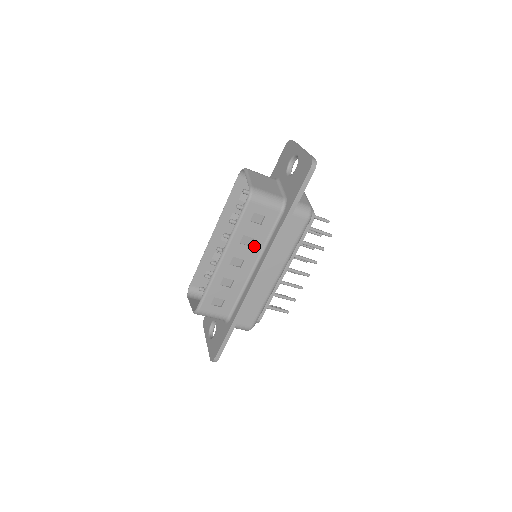
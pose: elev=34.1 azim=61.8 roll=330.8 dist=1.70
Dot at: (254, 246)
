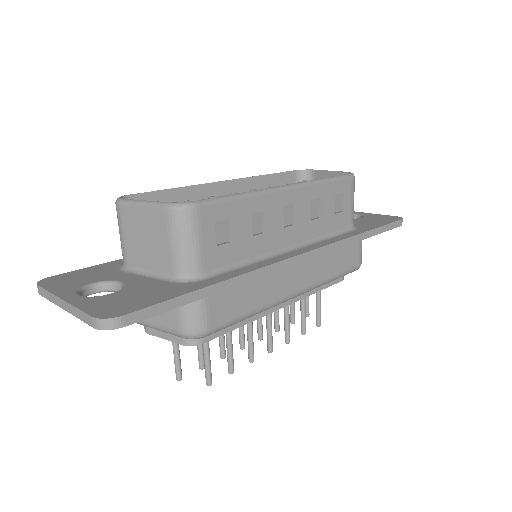
Dot at: (312, 224)
